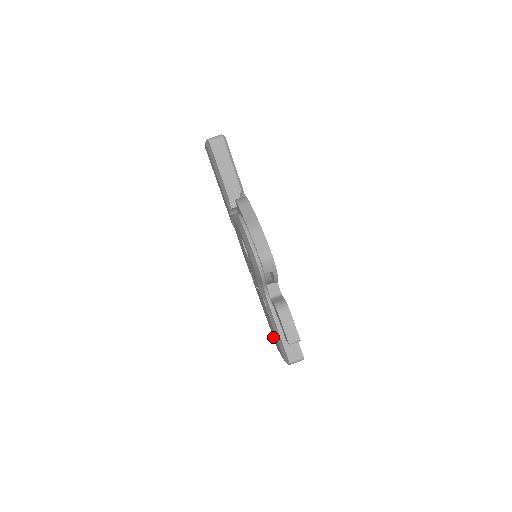
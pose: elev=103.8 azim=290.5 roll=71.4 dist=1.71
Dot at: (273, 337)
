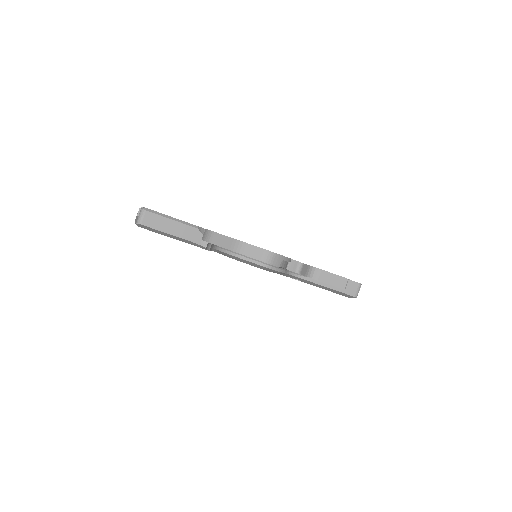
Dot at: occluded
